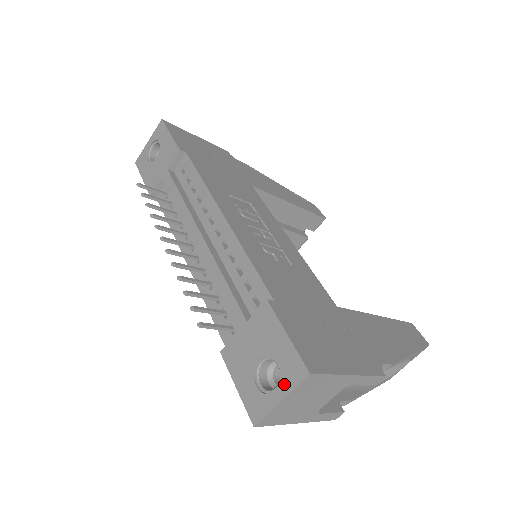
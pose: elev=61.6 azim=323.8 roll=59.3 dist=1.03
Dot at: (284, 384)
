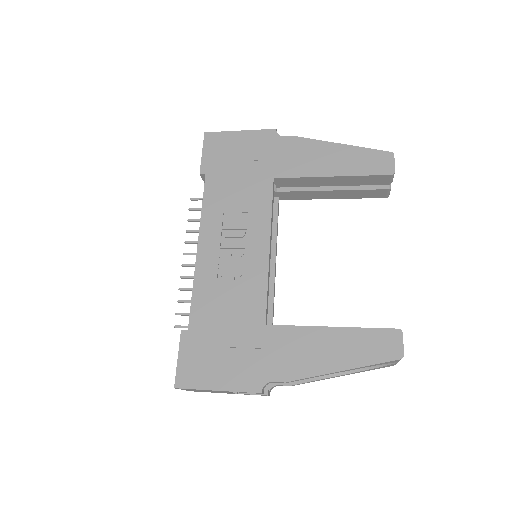
Dot at: occluded
